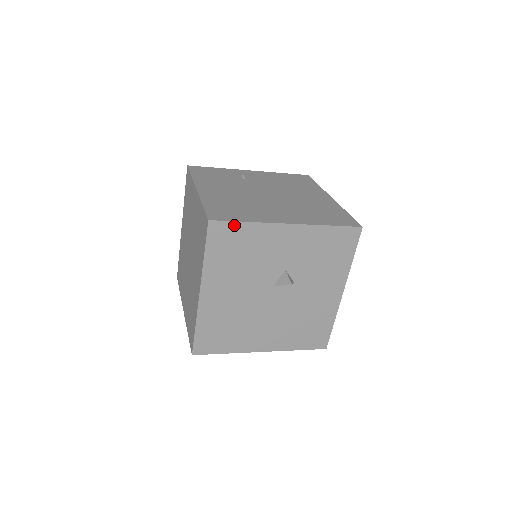
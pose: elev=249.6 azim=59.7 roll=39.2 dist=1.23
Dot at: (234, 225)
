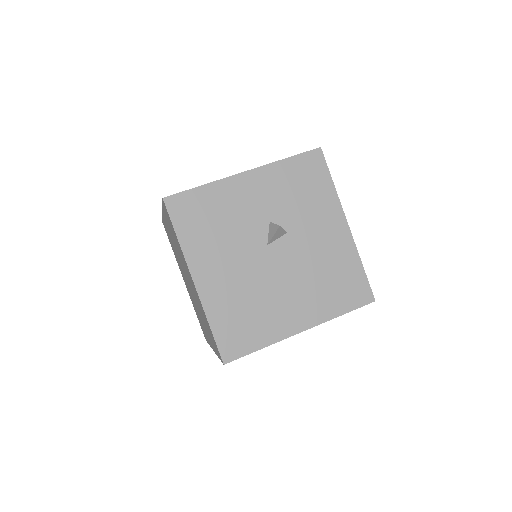
Dot at: (190, 194)
